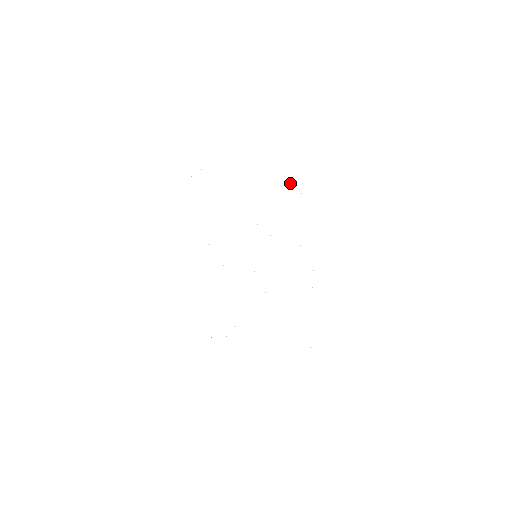
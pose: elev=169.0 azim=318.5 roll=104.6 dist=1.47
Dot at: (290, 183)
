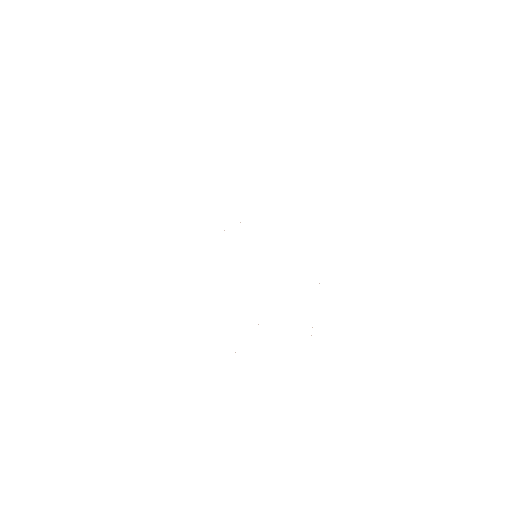
Dot at: occluded
